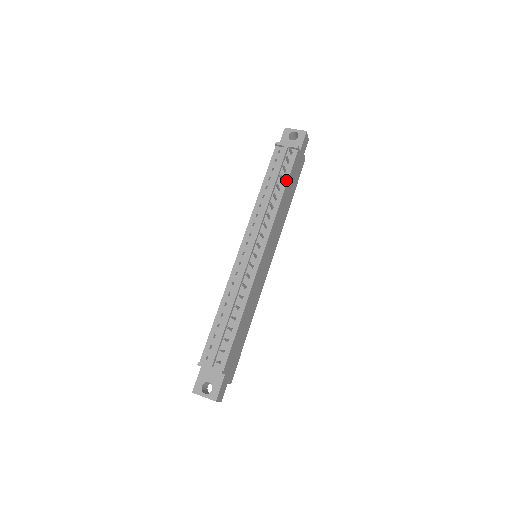
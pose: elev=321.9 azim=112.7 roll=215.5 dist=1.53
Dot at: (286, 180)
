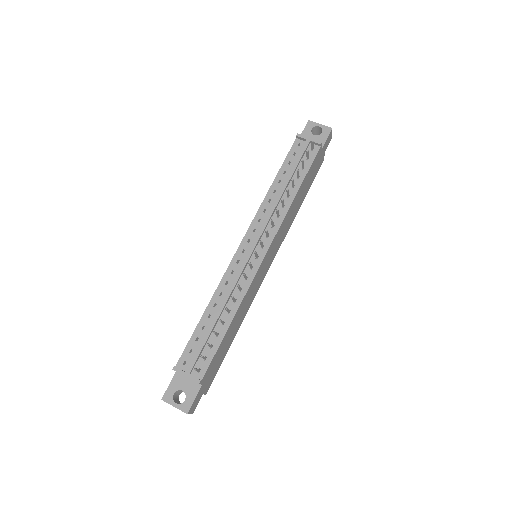
Dot at: (303, 177)
